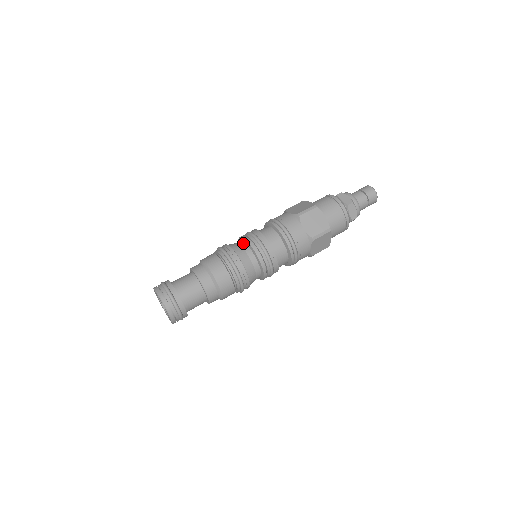
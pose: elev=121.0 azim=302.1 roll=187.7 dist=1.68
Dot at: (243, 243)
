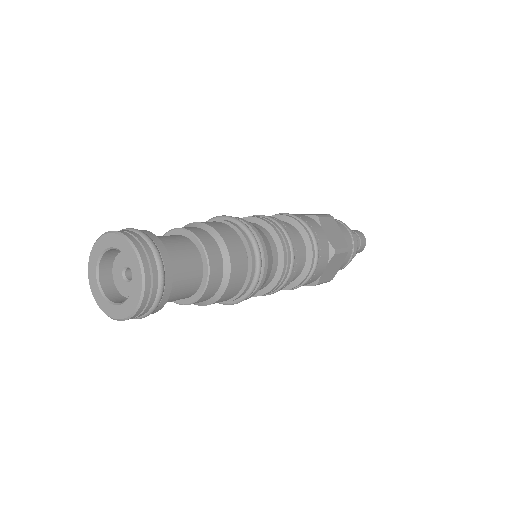
Dot at: occluded
